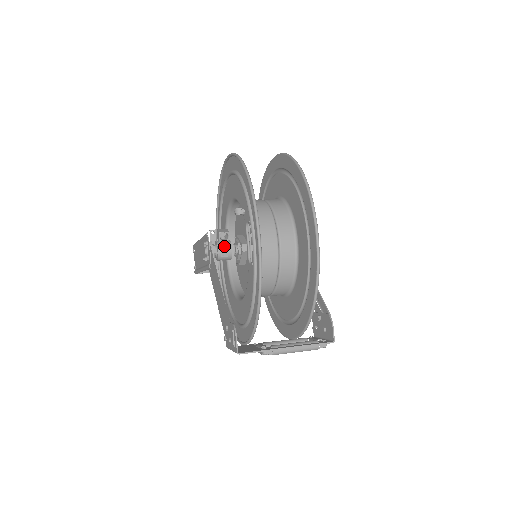
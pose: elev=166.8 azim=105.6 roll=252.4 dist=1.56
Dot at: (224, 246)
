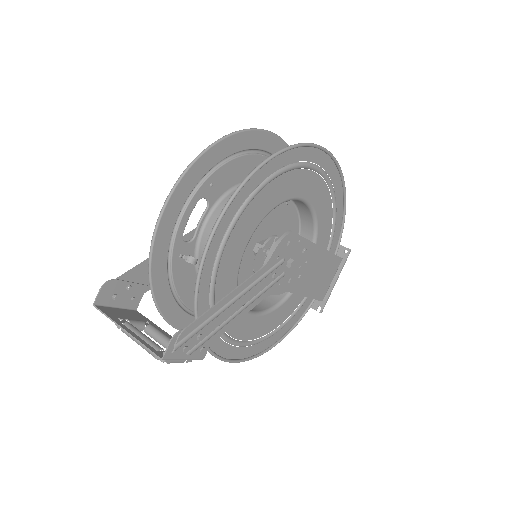
Dot at: occluded
